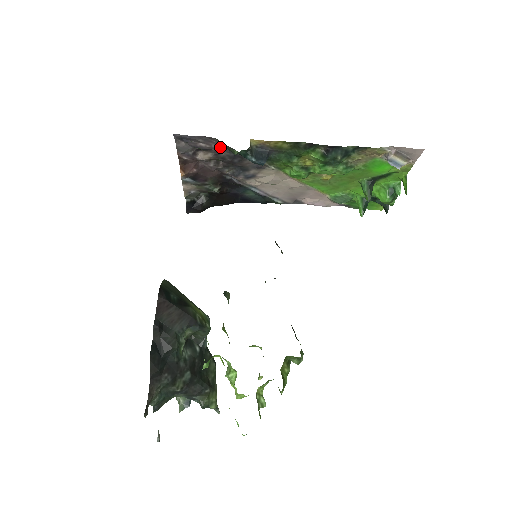
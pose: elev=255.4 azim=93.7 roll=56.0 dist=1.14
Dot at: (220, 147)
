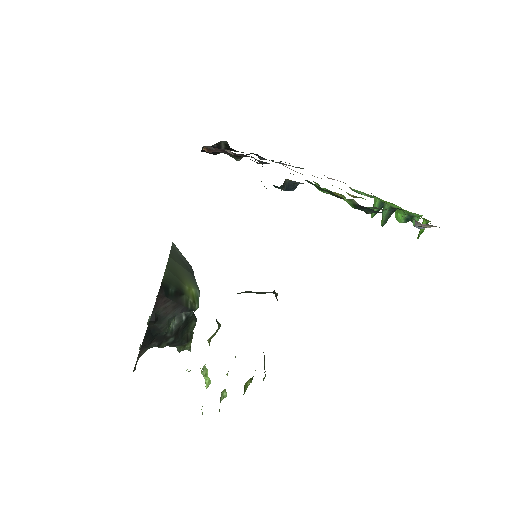
Dot at: occluded
